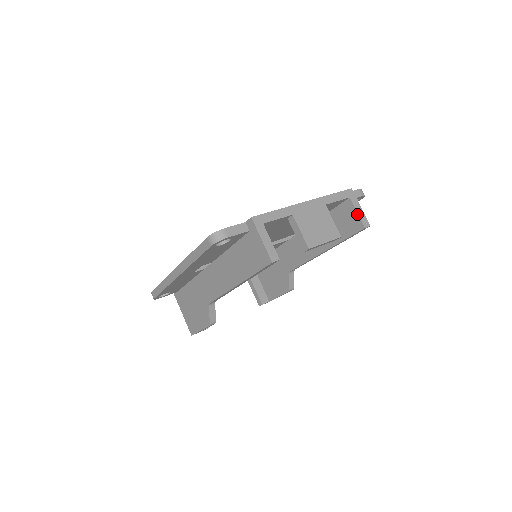
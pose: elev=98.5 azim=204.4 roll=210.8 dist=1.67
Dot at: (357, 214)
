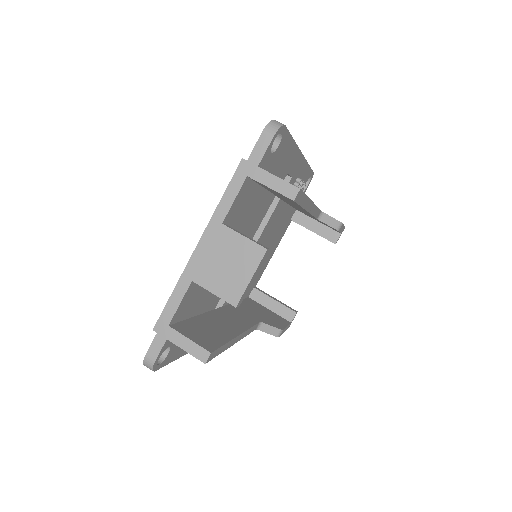
Dot at: occluded
